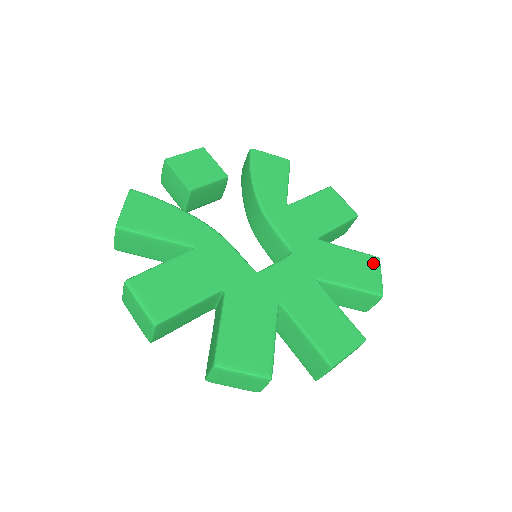
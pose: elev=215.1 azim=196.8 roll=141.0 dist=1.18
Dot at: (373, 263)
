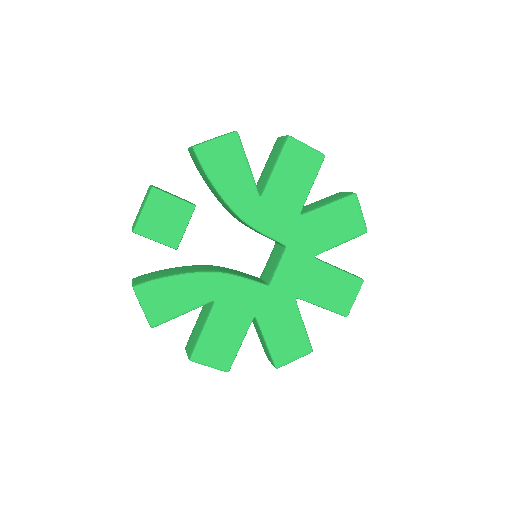
Dot at: (352, 205)
